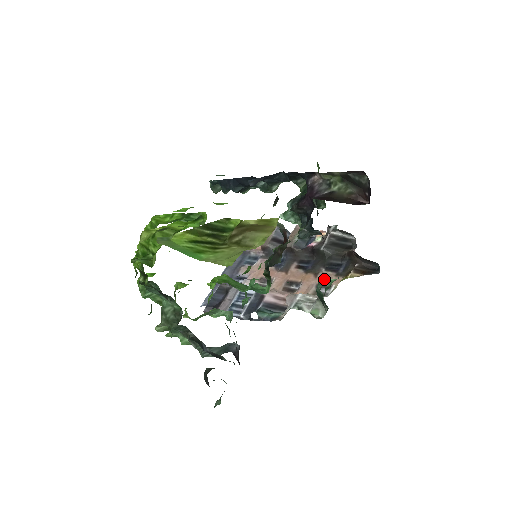
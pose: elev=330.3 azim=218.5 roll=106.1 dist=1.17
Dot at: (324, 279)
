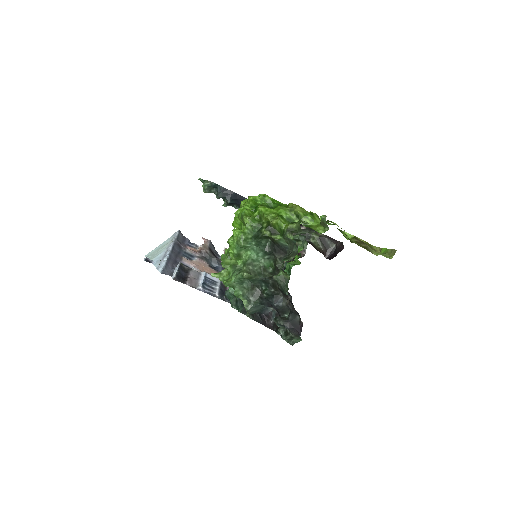
Dot at: occluded
